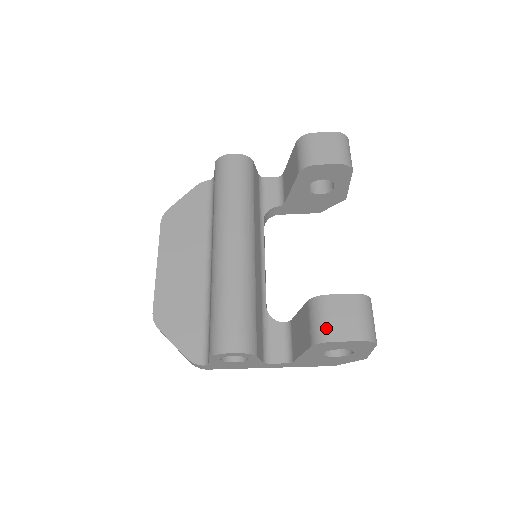
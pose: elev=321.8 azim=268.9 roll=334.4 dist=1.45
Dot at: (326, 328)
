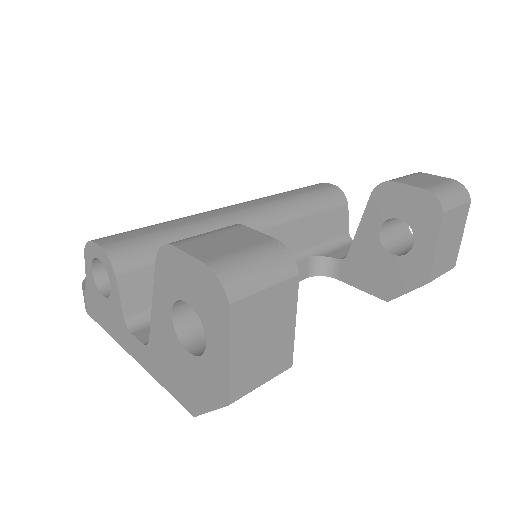
Dot at: (191, 237)
